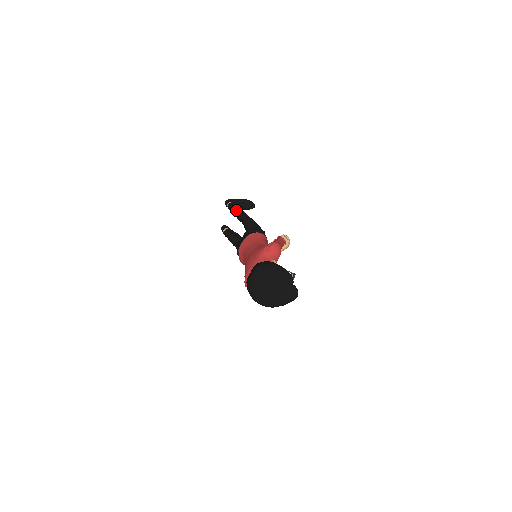
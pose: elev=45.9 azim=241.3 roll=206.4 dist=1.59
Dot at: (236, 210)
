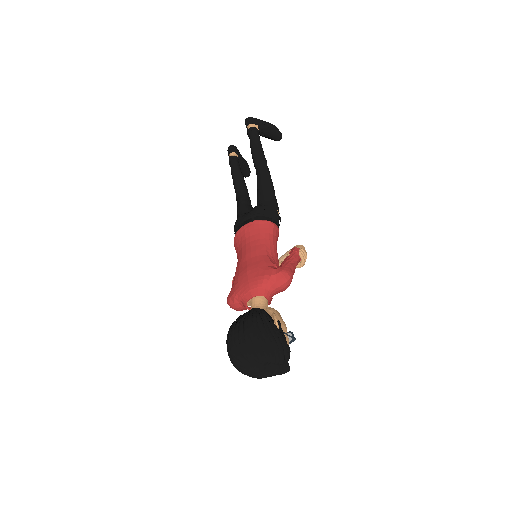
Dot at: (256, 148)
